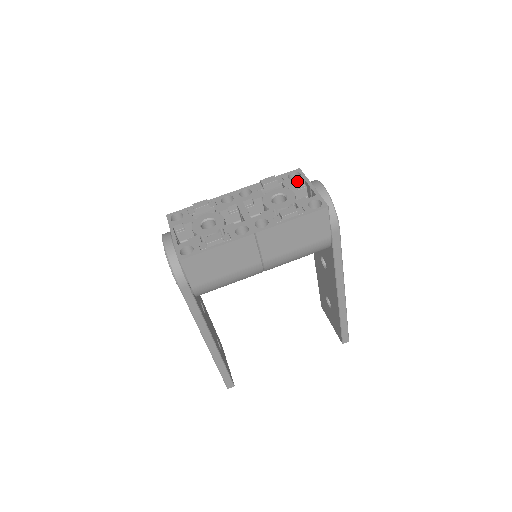
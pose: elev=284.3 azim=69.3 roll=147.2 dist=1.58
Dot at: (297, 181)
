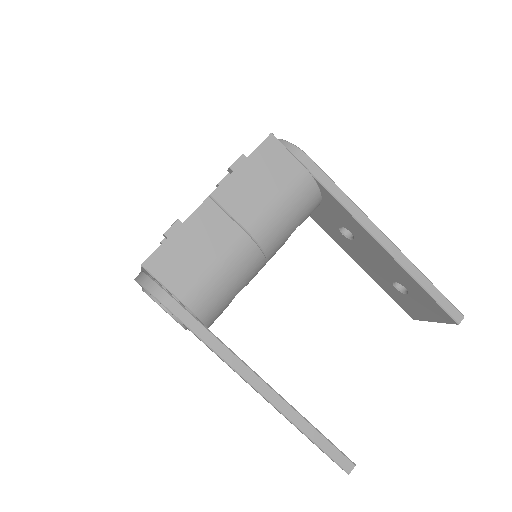
Dot at: occluded
